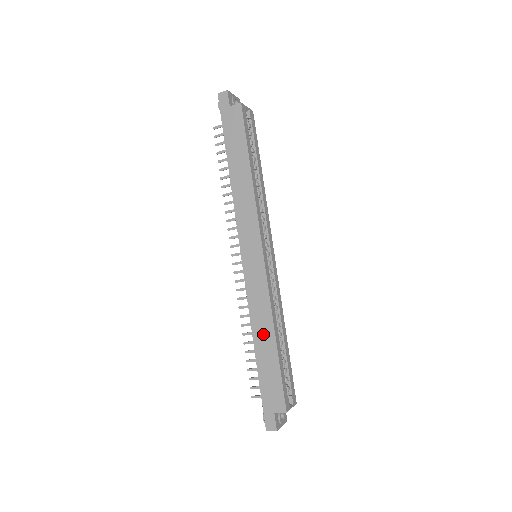
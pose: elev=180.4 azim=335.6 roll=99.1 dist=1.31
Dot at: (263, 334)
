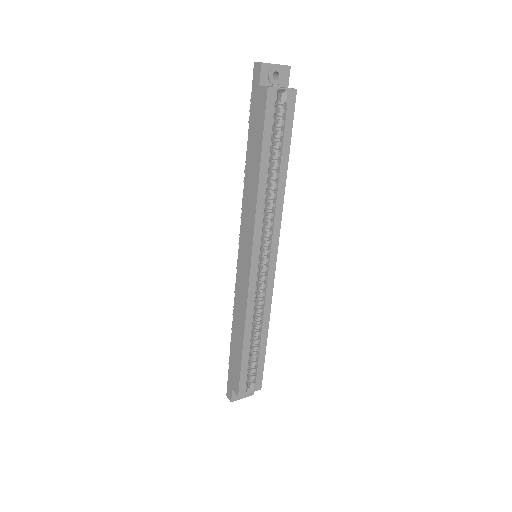
Dot at: (238, 329)
